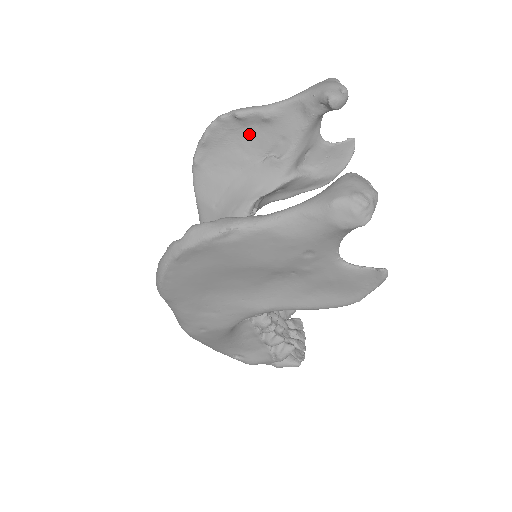
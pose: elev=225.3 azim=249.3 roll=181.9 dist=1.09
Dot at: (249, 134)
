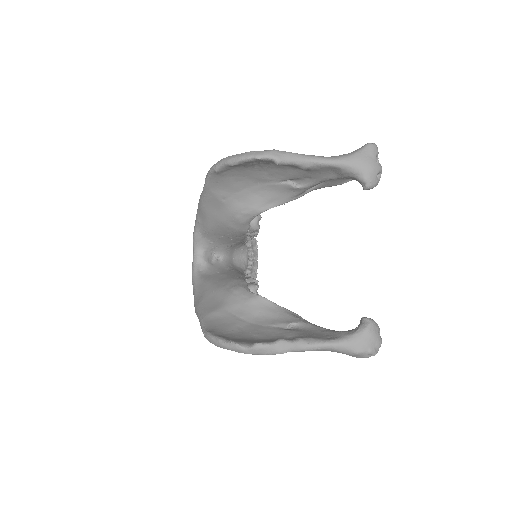
Dot at: (279, 167)
